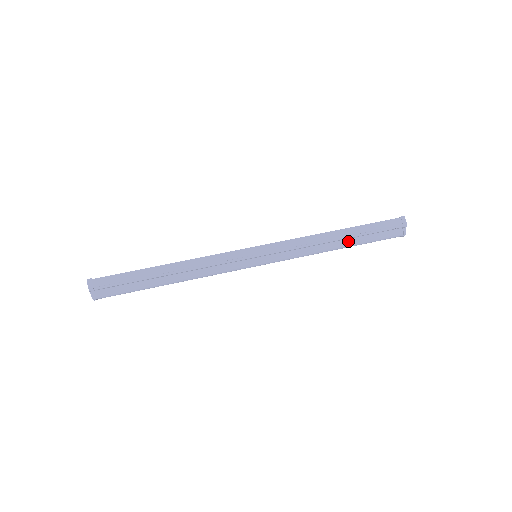
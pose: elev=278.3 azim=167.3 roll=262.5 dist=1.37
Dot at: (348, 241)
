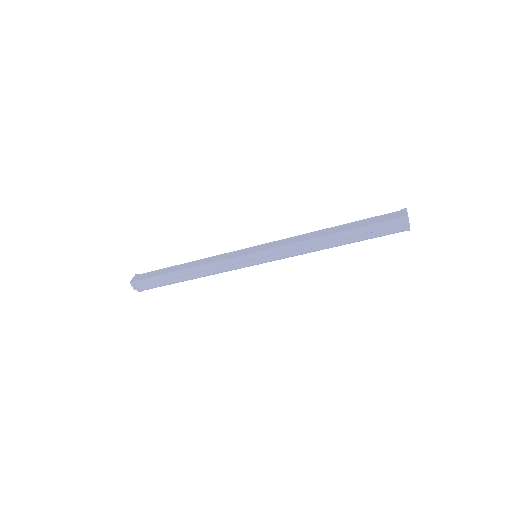
Dot at: (343, 242)
